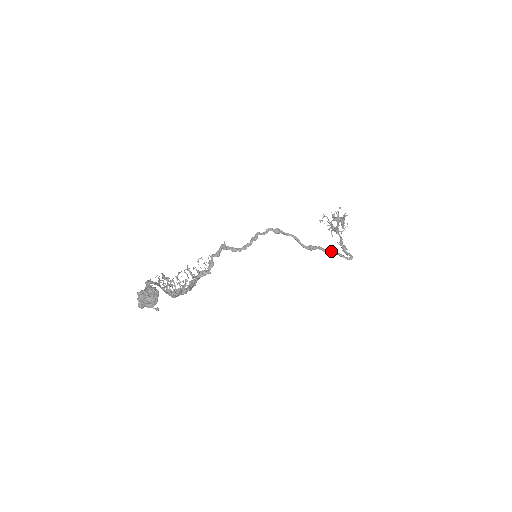
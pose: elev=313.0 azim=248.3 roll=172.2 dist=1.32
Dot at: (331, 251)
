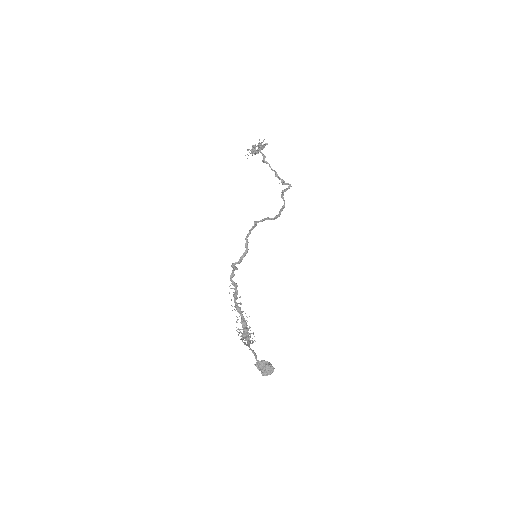
Dot at: (284, 200)
